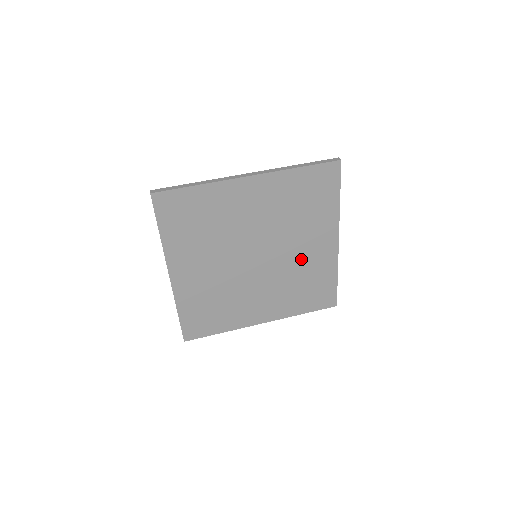
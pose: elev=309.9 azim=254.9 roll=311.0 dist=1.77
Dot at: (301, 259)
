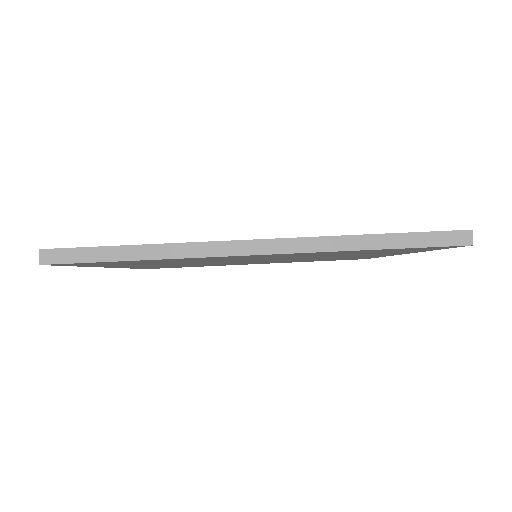
Dot at: (330, 258)
